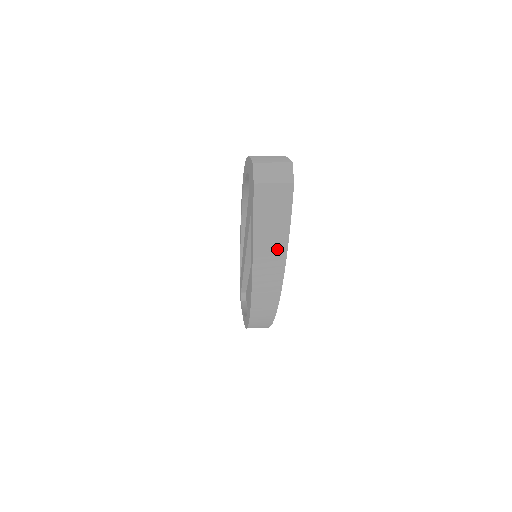
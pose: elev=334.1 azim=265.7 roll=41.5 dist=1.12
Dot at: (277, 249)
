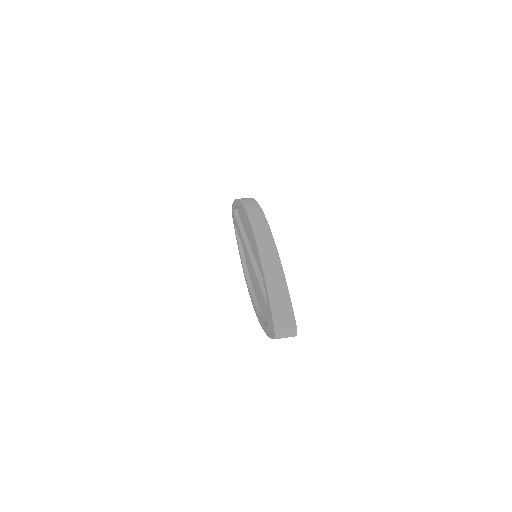
Dot at: occluded
